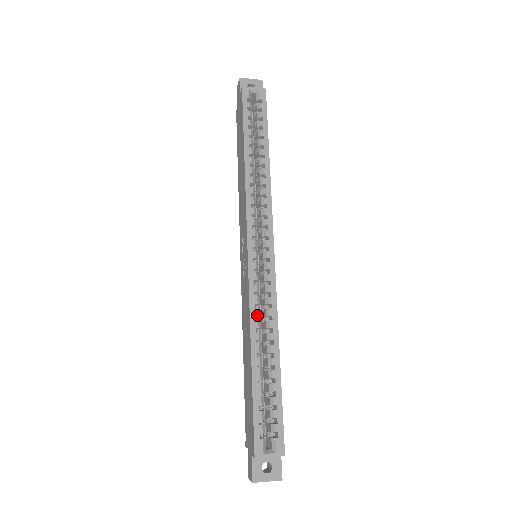
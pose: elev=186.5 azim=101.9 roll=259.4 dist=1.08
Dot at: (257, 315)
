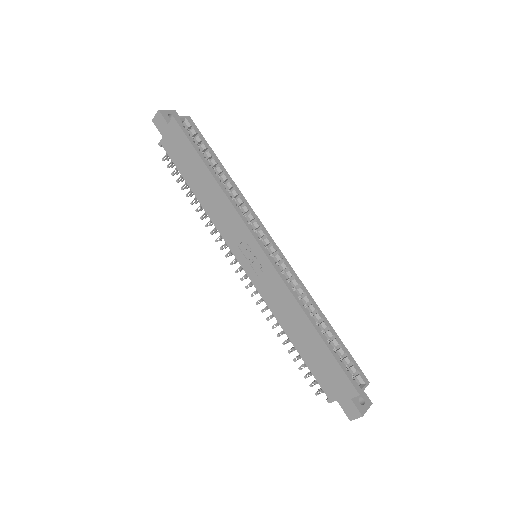
Dot at: occluded
